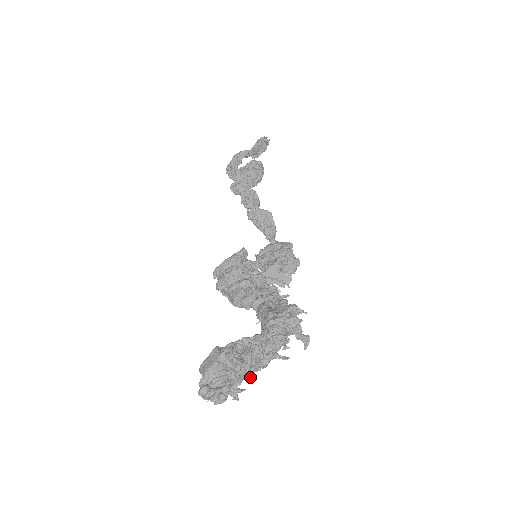
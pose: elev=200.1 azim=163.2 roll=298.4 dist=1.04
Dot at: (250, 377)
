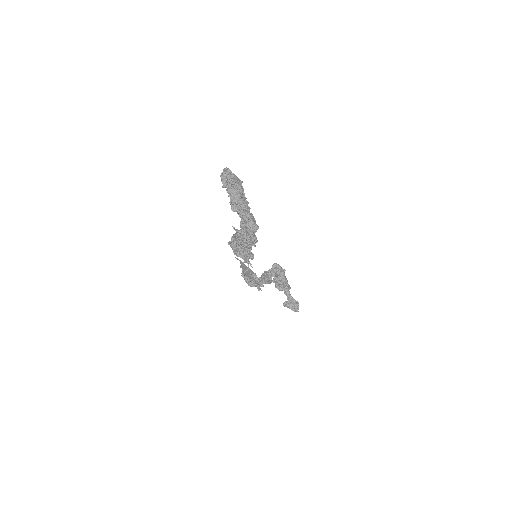
Dot at: (231, 197)
